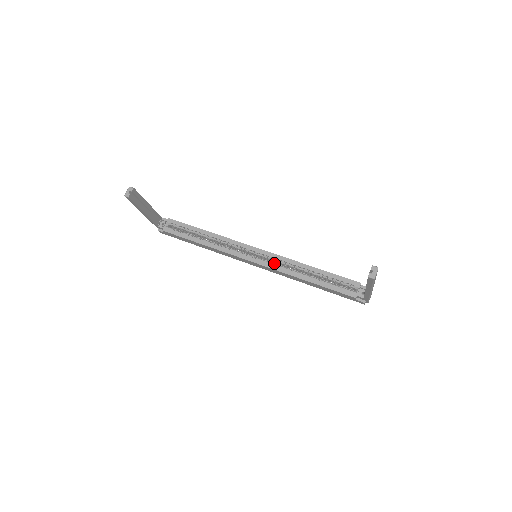
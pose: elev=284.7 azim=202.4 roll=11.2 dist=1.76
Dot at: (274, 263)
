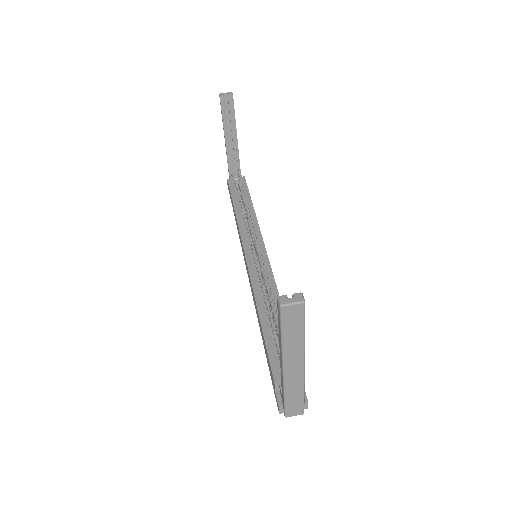
Dot at: (263, 281)
